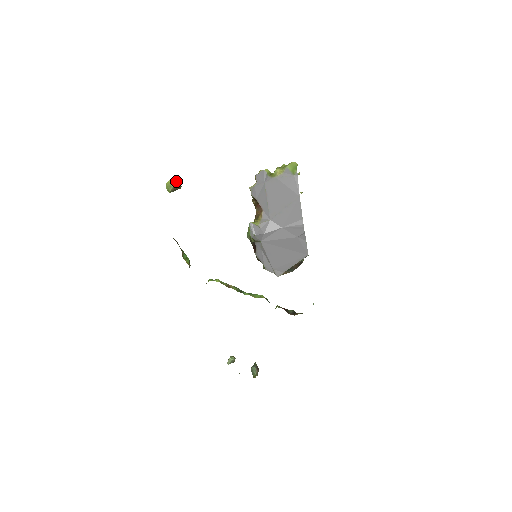
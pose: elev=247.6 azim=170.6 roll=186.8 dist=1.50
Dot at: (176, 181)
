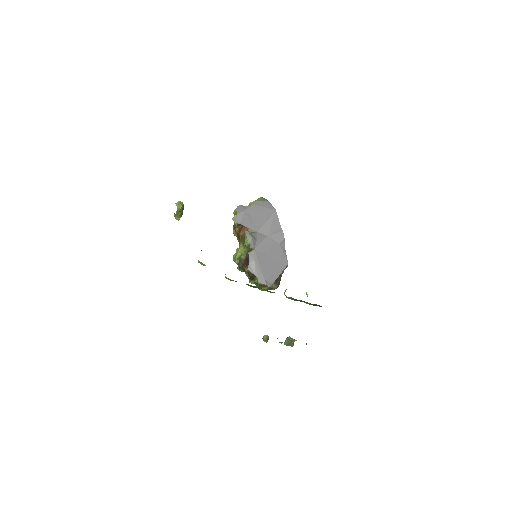
Dot at: occluded
